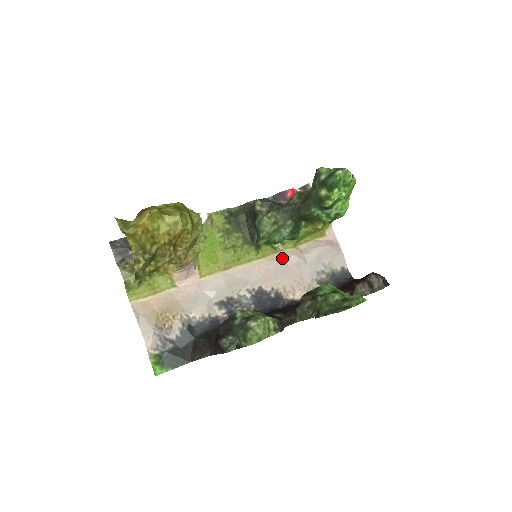
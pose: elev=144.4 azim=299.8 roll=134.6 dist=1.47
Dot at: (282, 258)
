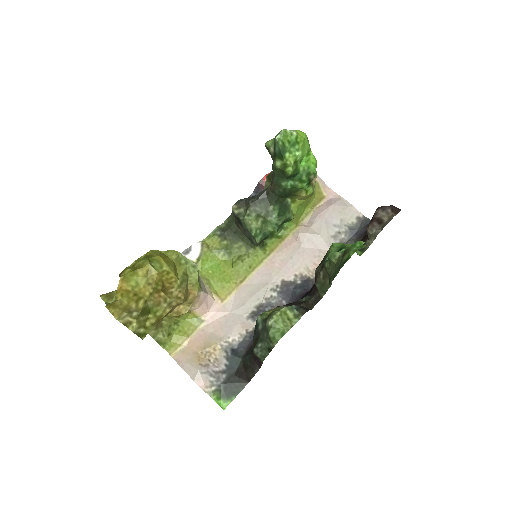
Dot at: (290, 242)
